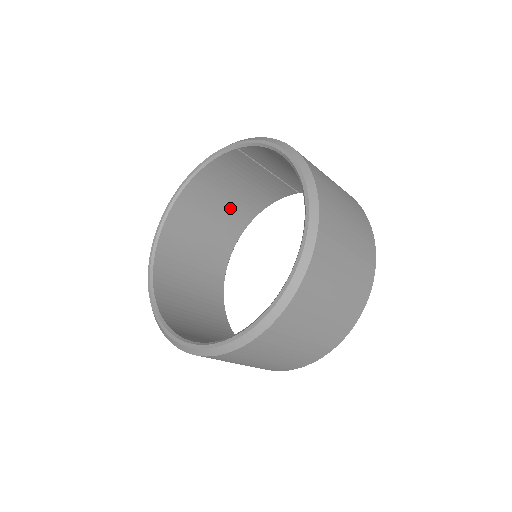
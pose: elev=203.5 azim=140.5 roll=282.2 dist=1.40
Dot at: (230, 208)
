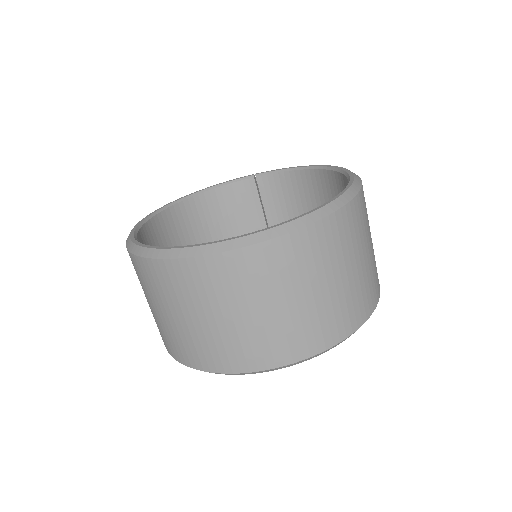
Dot at: occluded
